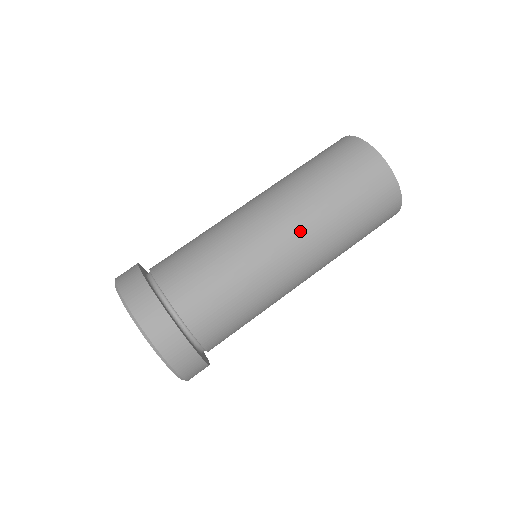
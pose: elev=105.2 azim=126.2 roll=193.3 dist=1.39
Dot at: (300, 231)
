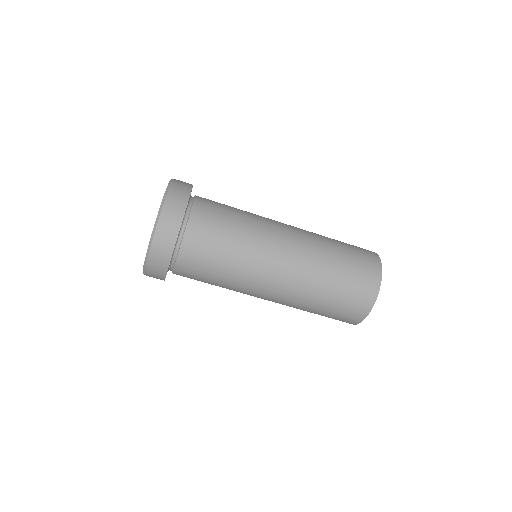
Dot at: (292, 276)
